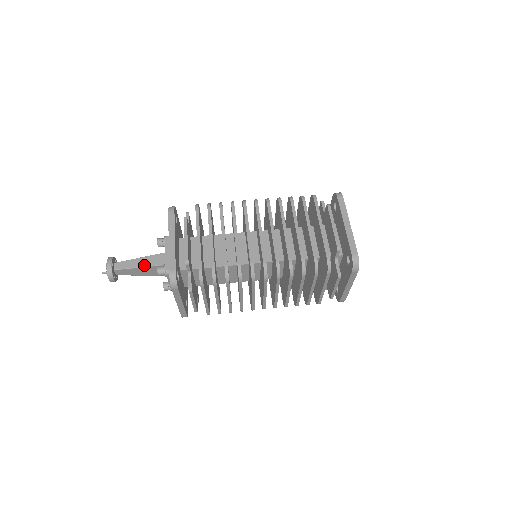
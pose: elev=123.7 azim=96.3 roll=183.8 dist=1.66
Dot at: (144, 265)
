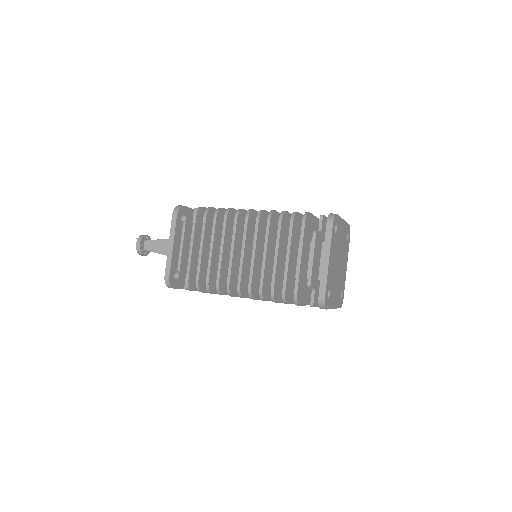
Dot at: (167, 239)
